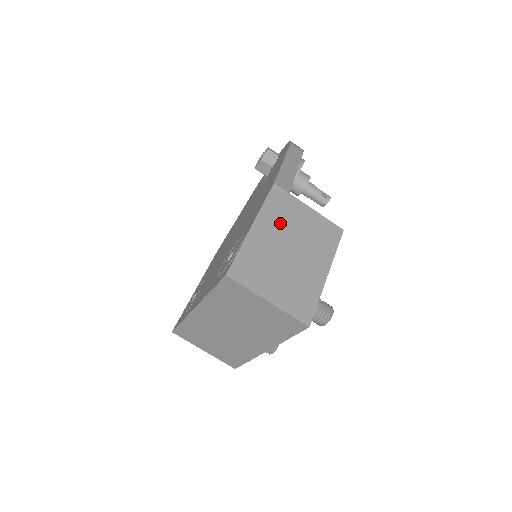
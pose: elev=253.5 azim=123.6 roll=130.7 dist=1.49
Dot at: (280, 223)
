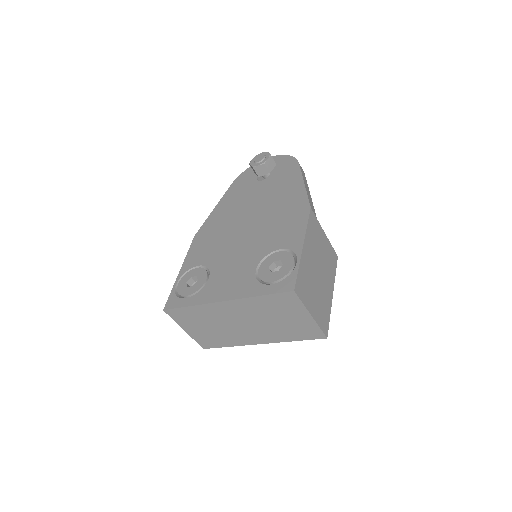
Dot at: (314, 246)
